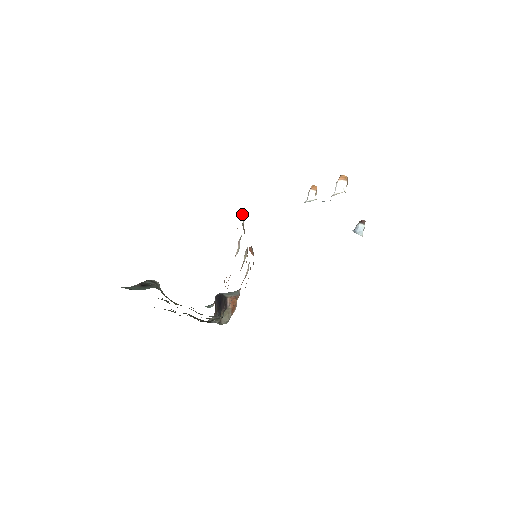
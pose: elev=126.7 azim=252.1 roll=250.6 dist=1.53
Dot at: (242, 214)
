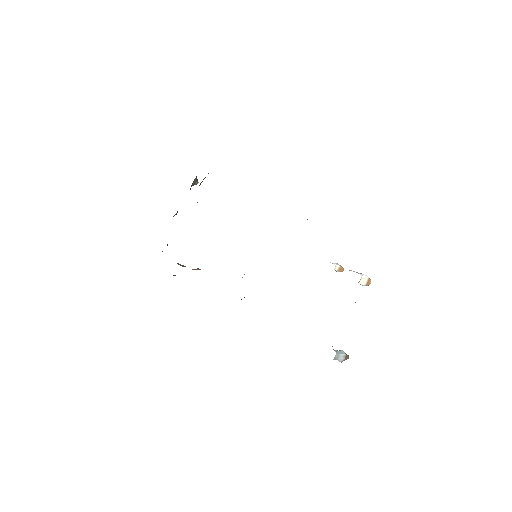
Dot at: occluded
